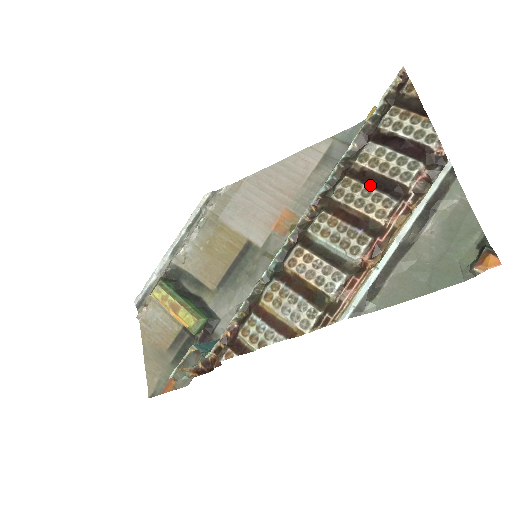
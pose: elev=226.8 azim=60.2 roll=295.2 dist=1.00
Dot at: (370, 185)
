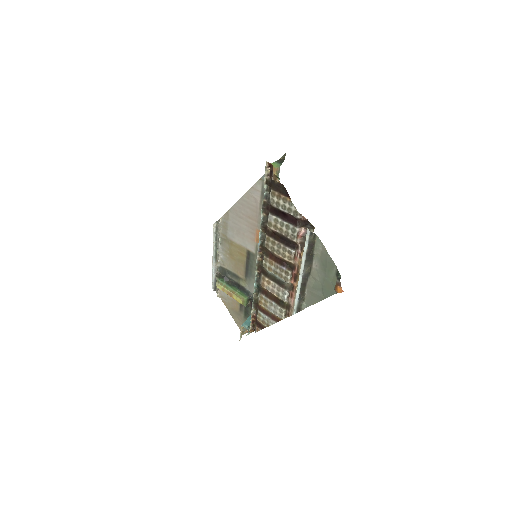
Dot at: (279, 241)
